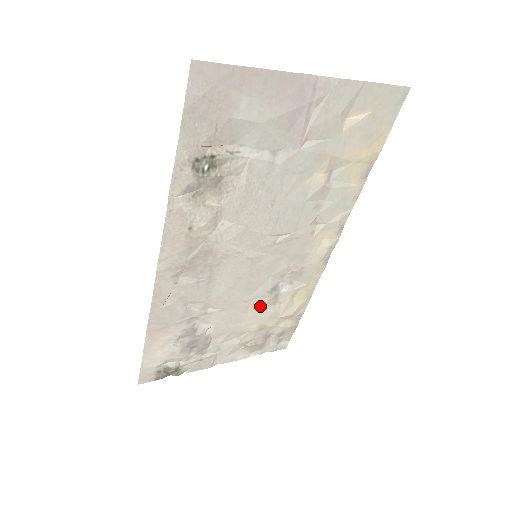
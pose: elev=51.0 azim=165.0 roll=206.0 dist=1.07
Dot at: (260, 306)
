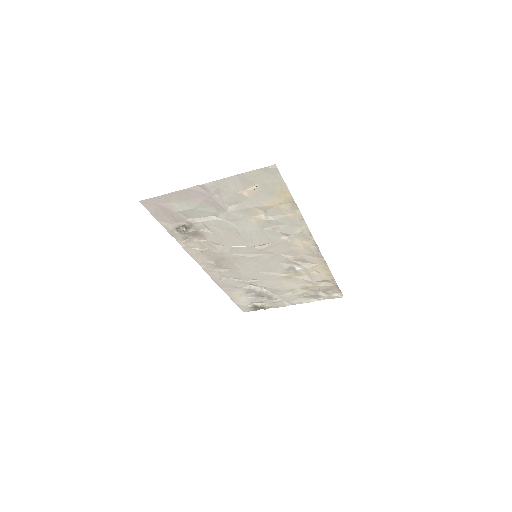
Dot at: (289, 277)
